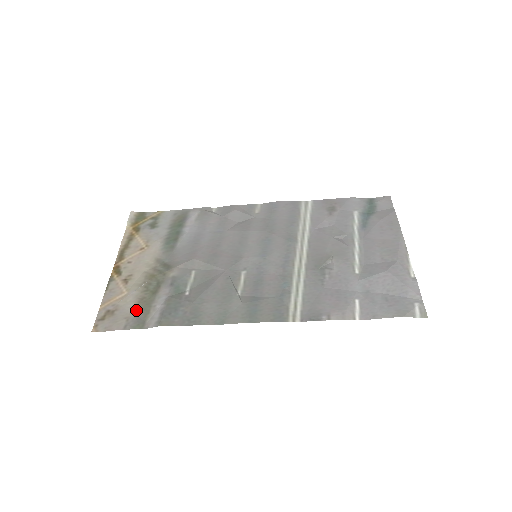
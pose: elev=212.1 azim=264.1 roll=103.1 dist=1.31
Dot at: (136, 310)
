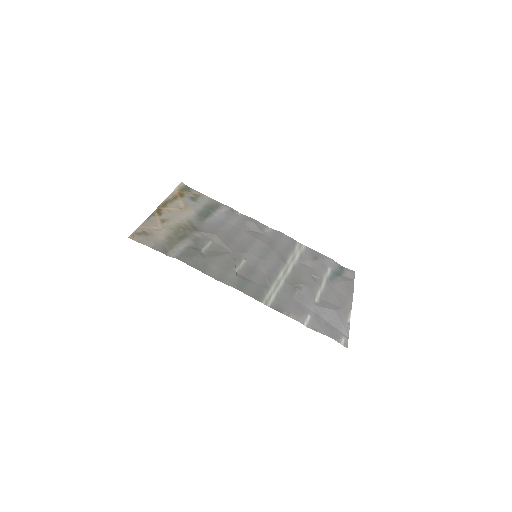
Dot at: (164, 242)
